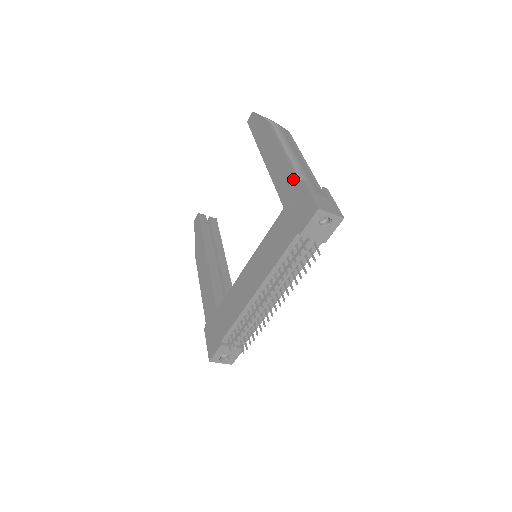
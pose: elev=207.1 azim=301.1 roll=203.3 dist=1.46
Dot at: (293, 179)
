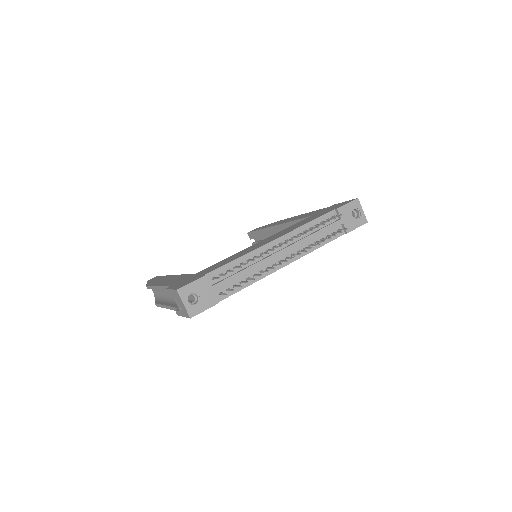
Dot at: (320, 209)
